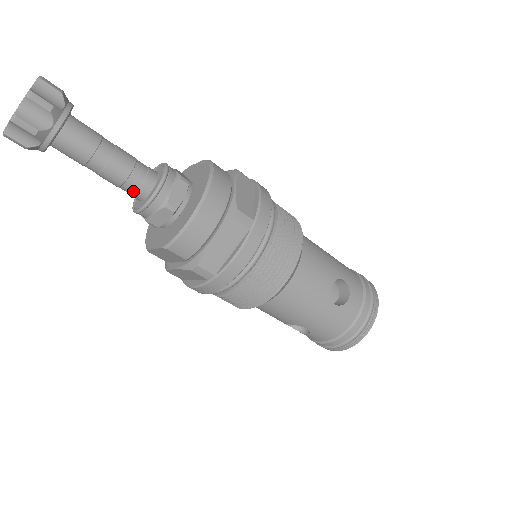
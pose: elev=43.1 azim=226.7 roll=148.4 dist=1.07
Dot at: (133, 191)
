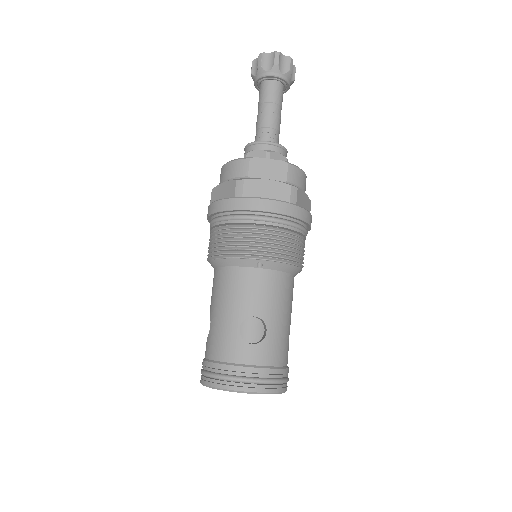
Dot at: (273, 137)
